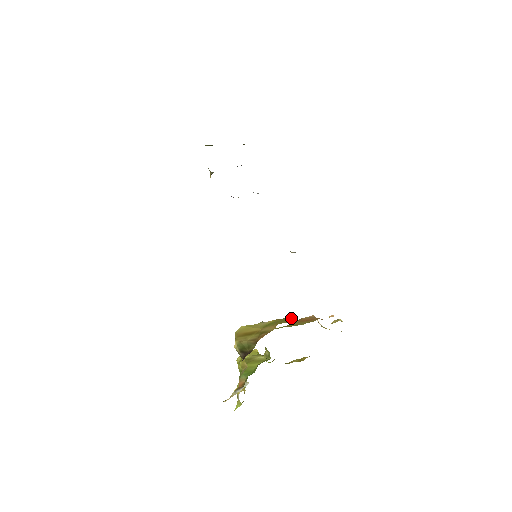
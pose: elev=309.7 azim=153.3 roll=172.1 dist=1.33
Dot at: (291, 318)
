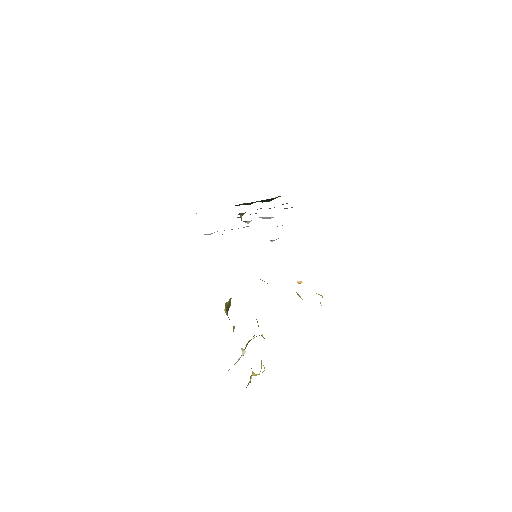
Dot at: occluded
